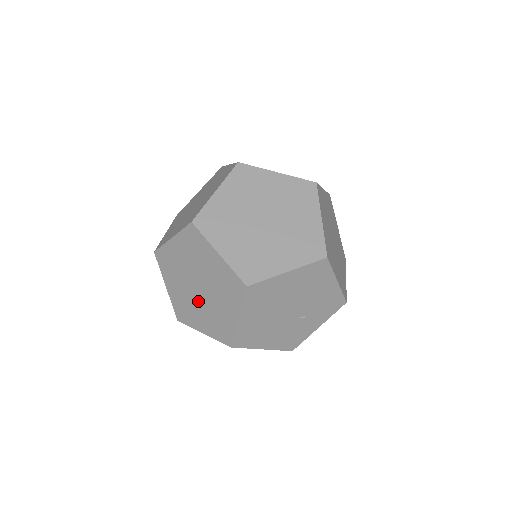
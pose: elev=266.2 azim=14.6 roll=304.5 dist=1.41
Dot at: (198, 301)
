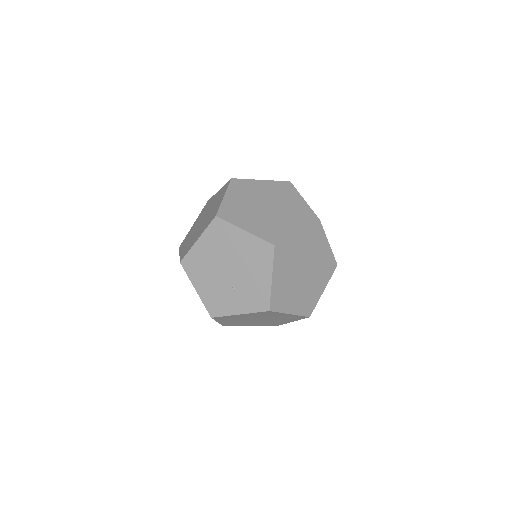
Dot at: (195, 231)
